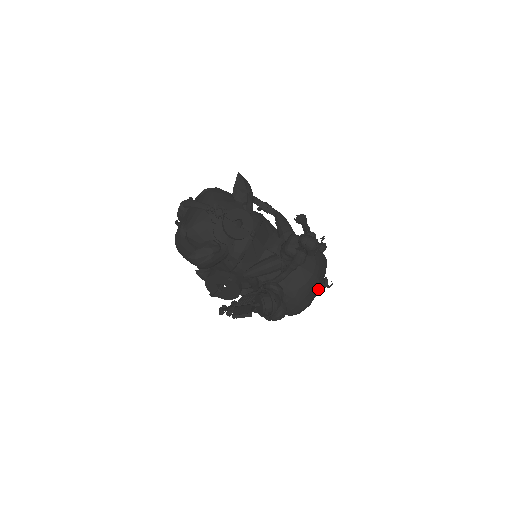
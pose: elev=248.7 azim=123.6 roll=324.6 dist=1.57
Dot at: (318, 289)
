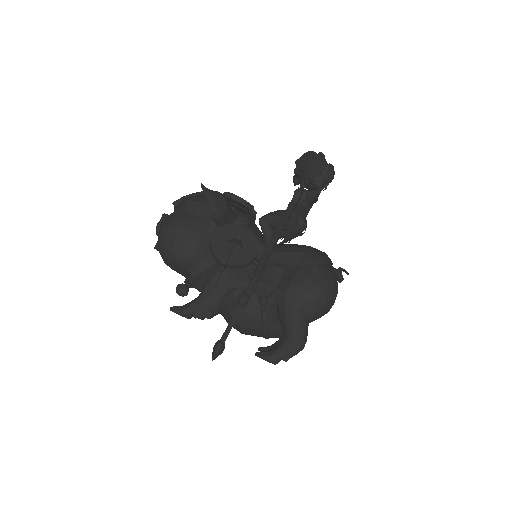
Dot at: (338, 273)
